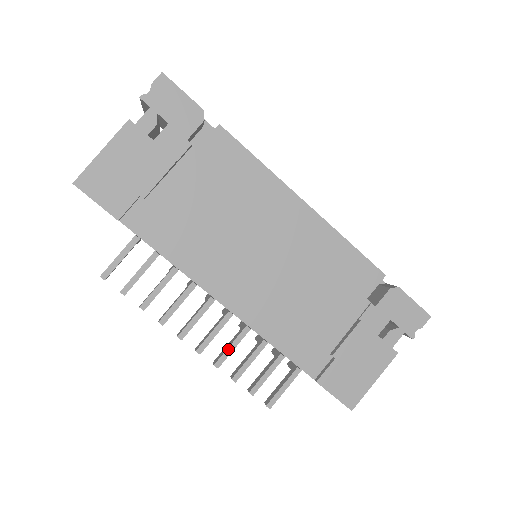
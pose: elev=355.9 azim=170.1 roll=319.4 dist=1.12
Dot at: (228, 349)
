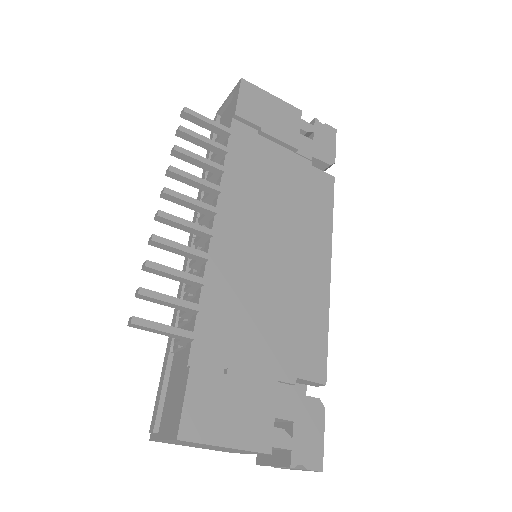
Dot at: (177, 243)
